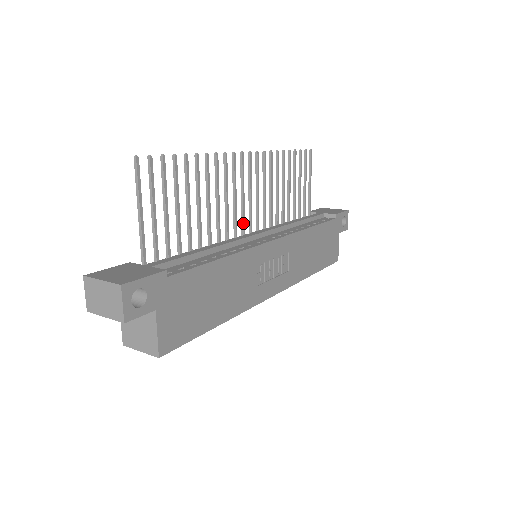
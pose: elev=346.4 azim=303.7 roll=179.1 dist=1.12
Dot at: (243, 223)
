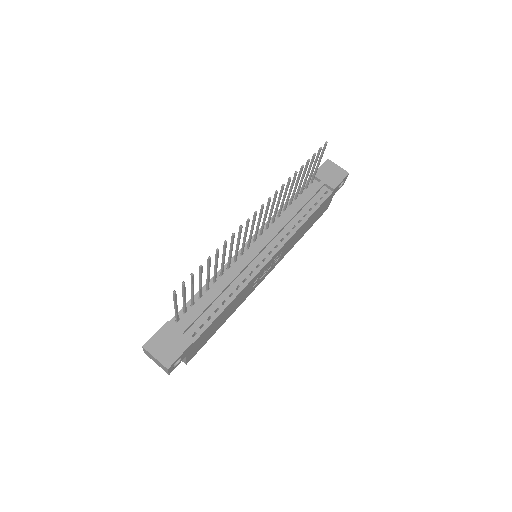
Dot at: (249, 243)
